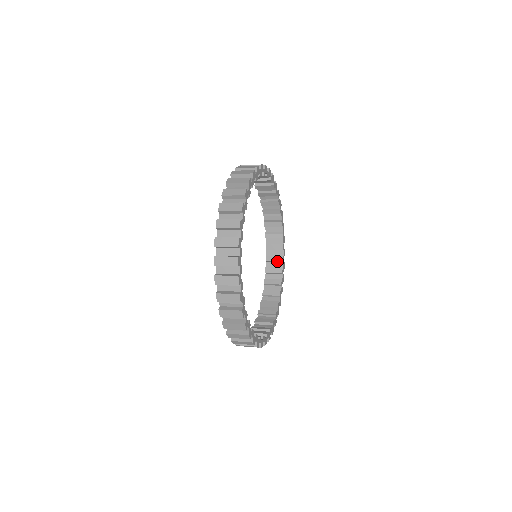
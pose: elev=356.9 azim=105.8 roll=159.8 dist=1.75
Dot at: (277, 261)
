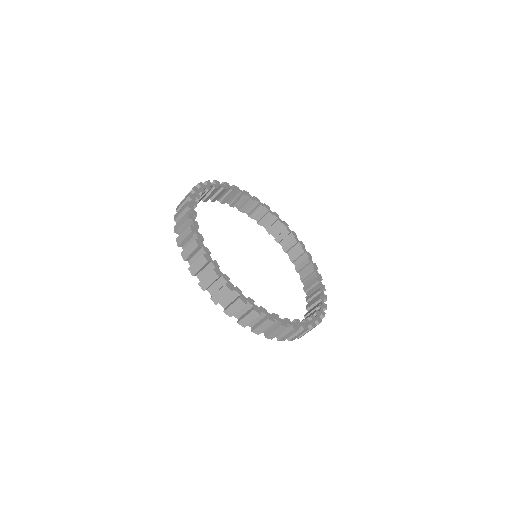
Dot at: (314, 310)
